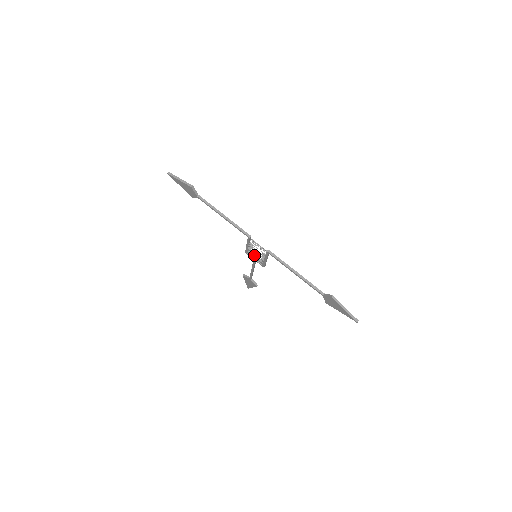
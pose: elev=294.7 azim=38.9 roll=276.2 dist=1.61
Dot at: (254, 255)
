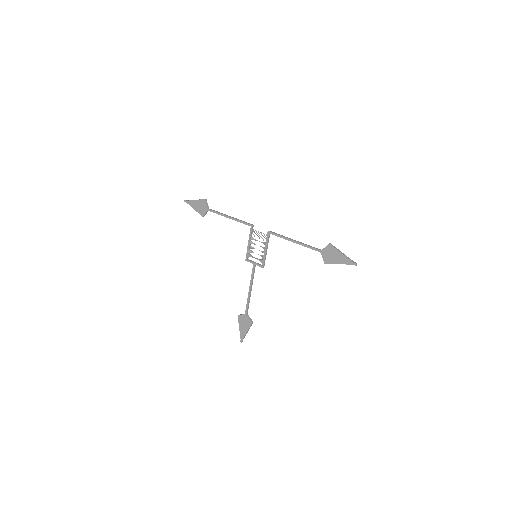
Dot at: (254, 257)
